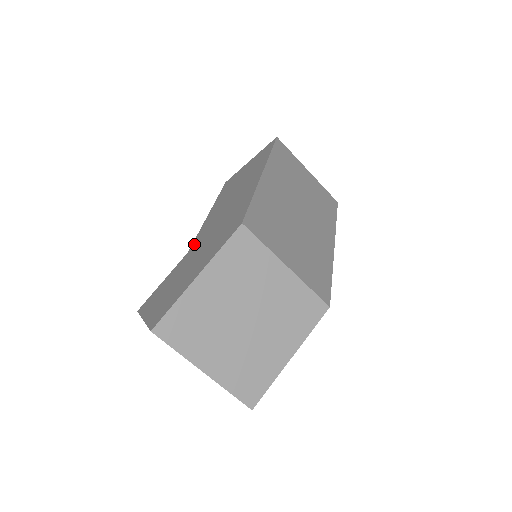
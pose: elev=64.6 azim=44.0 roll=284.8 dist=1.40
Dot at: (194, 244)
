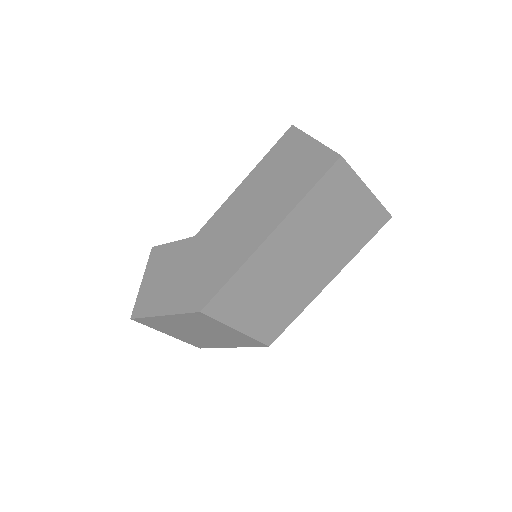
Dot at: (201, 233)
